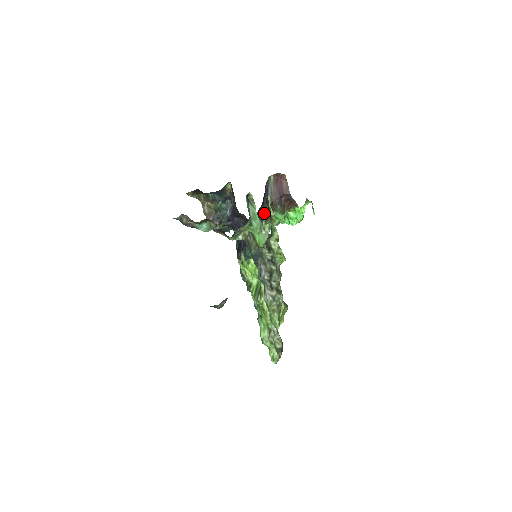
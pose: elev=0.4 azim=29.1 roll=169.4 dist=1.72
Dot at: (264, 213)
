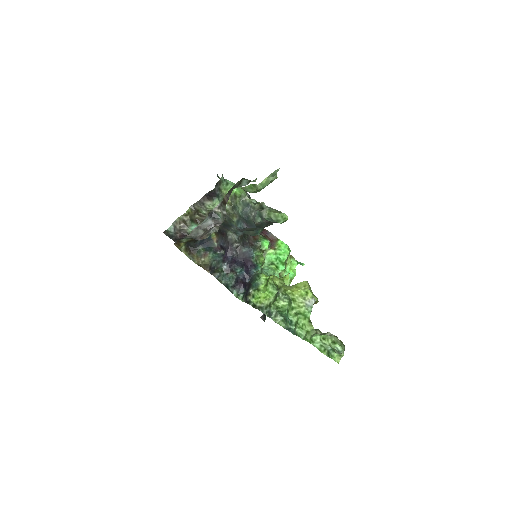
Dot at: (250, 241)
